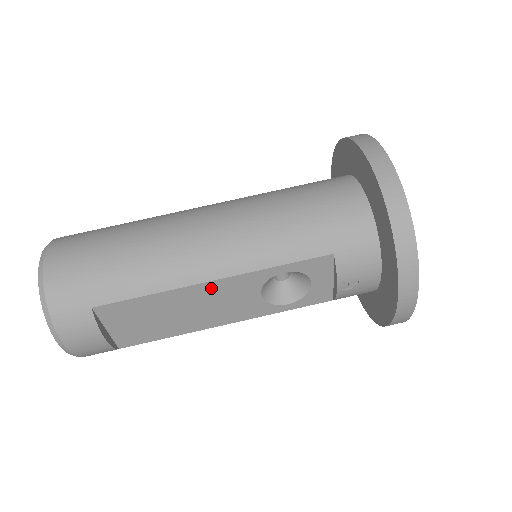
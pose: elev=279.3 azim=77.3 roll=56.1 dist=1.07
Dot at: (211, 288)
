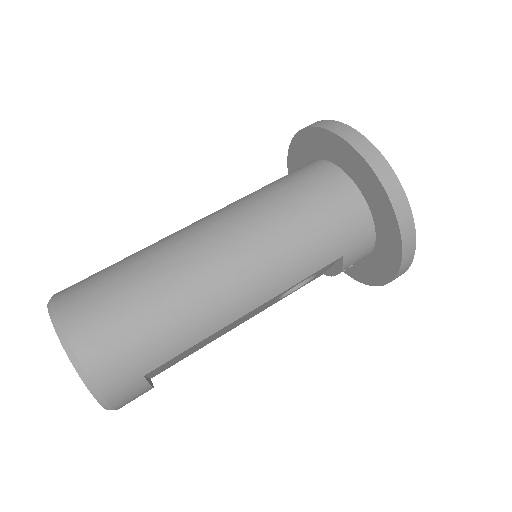
Dot at: (245, 315)
